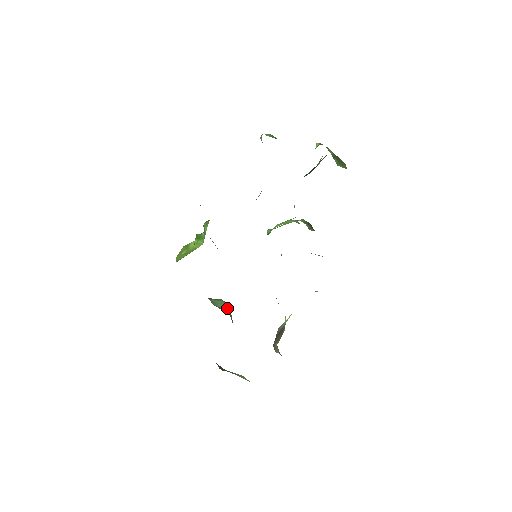
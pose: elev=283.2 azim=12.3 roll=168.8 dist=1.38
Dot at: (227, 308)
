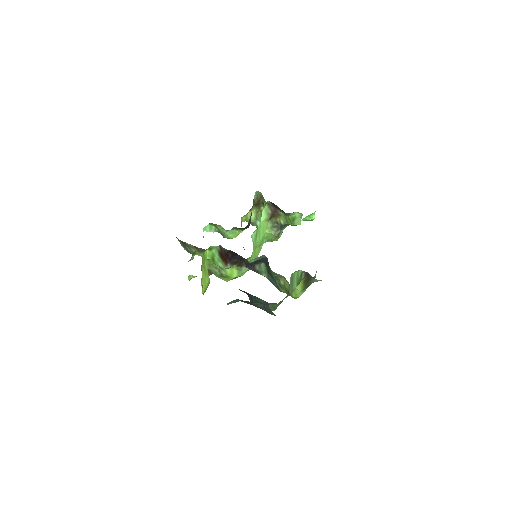
Dot at: occluded
